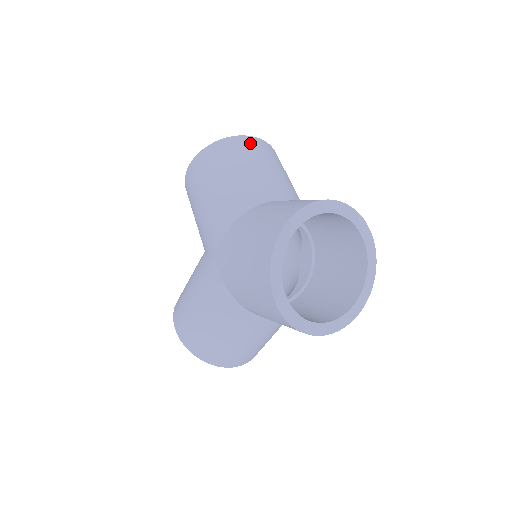
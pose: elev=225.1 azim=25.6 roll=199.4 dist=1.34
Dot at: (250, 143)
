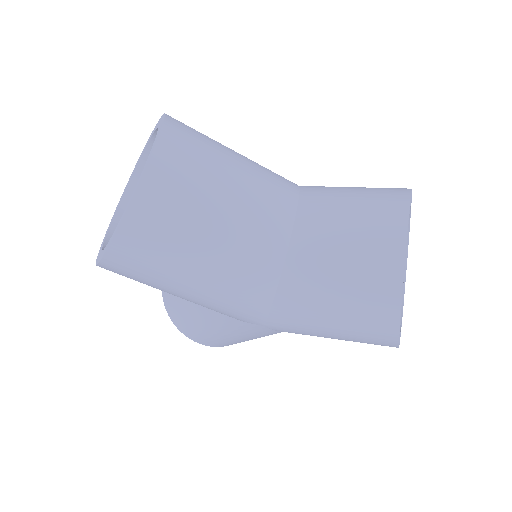
Dot at: (169, 173)
